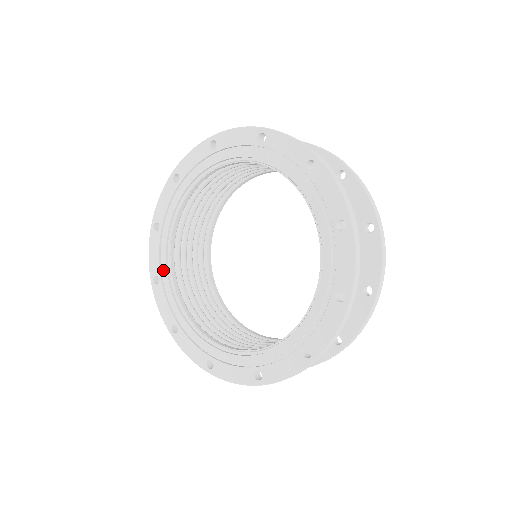
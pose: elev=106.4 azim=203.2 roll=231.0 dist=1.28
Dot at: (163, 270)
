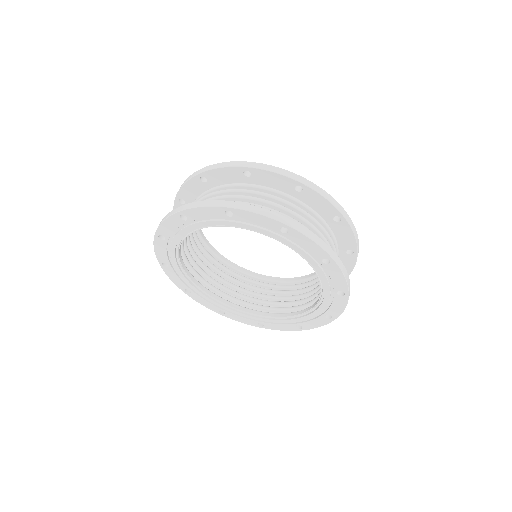
Dot at: (219, 306)
